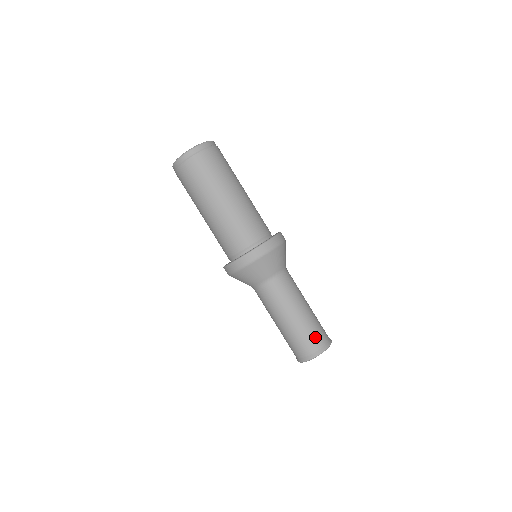
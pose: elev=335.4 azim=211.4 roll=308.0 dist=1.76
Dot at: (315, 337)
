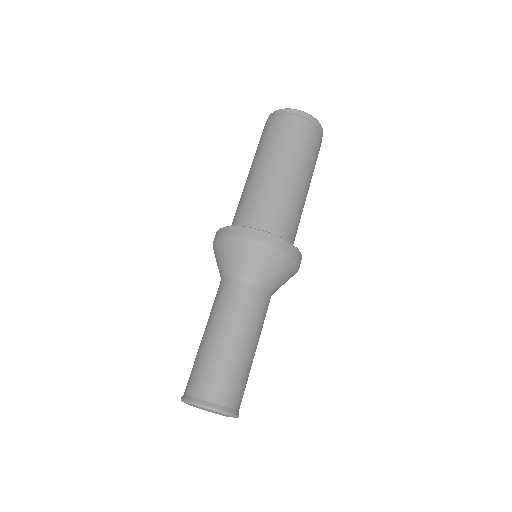
Dot at: (230, 387)
